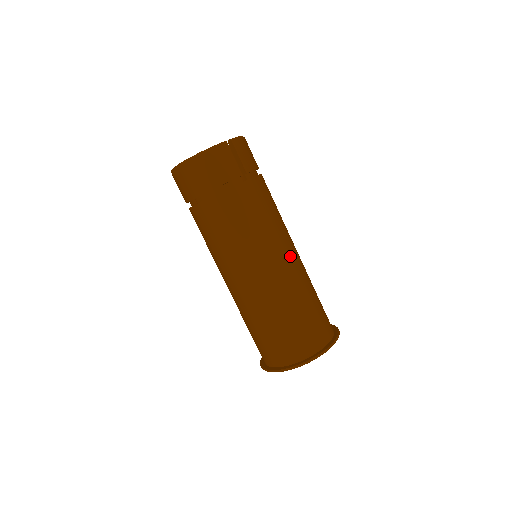
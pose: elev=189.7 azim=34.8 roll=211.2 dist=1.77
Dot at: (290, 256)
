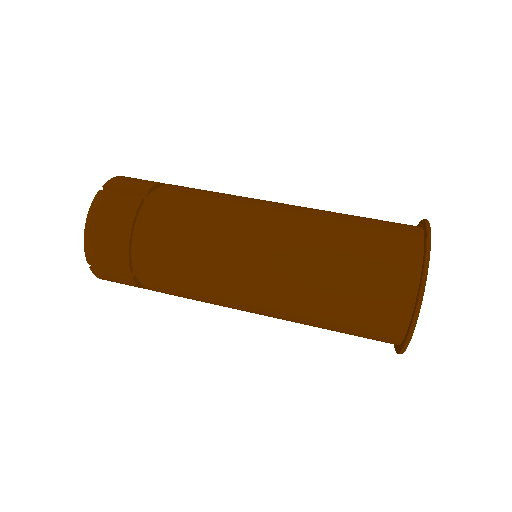
Dot at: (274, 210)
